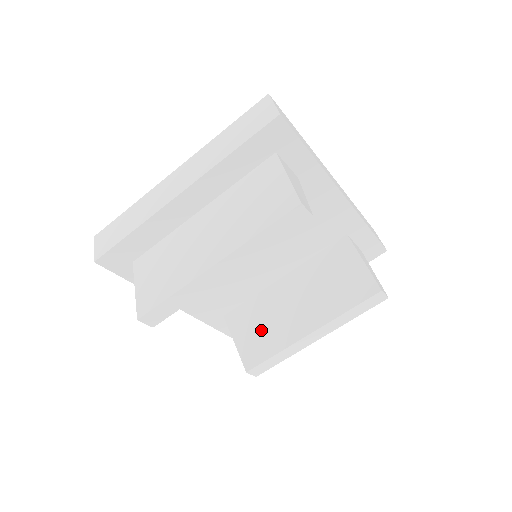
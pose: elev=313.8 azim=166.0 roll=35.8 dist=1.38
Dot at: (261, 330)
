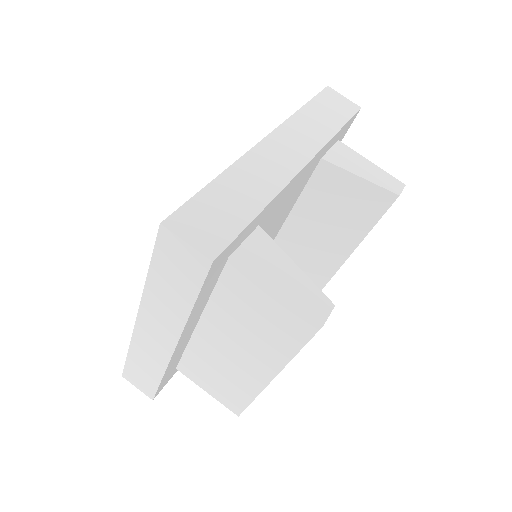
Dot at: occluded
